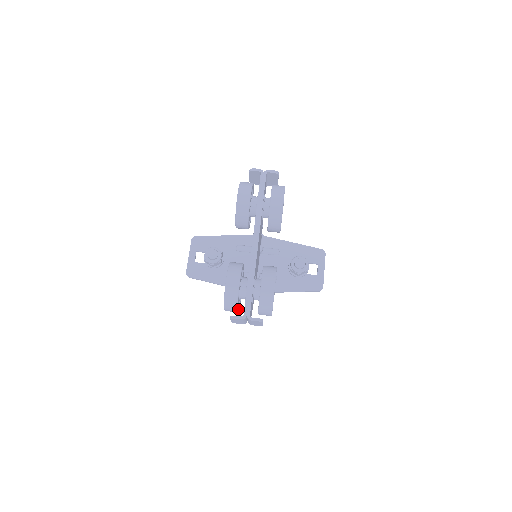
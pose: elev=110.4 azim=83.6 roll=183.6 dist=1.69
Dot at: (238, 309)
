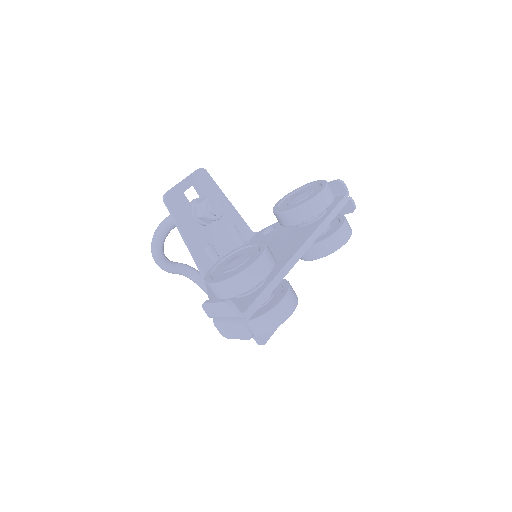
Dot at: occluded
